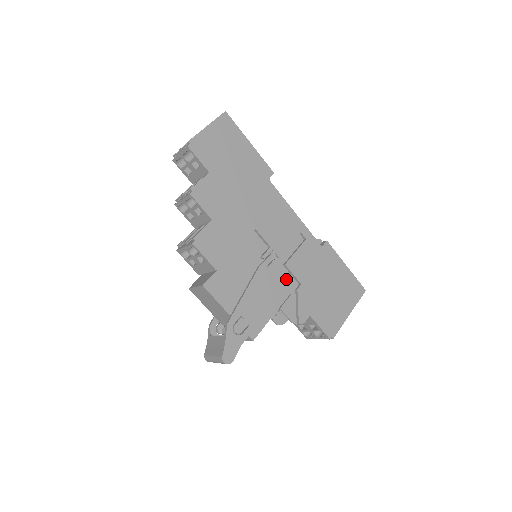
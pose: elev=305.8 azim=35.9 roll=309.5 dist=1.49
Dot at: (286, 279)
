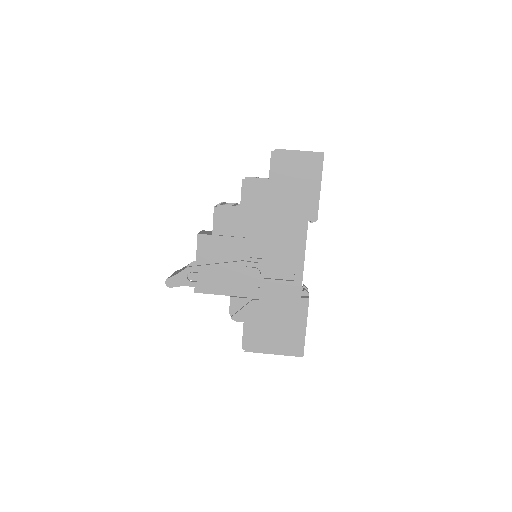
Dot at: (253, 287)
